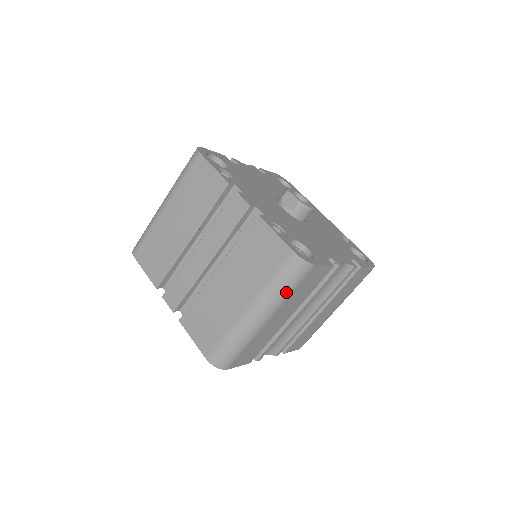
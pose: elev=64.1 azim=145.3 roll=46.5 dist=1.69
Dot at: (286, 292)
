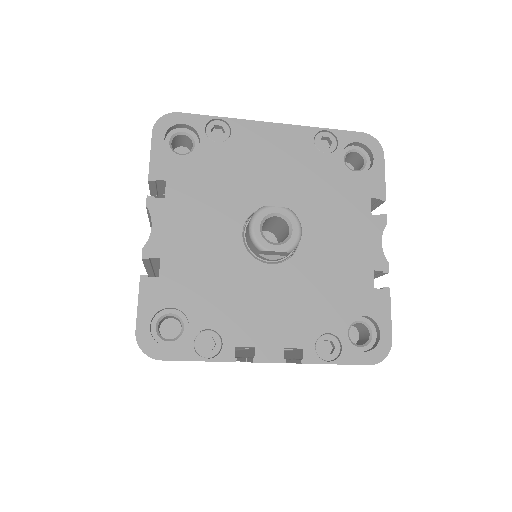
Dot at: occluded
